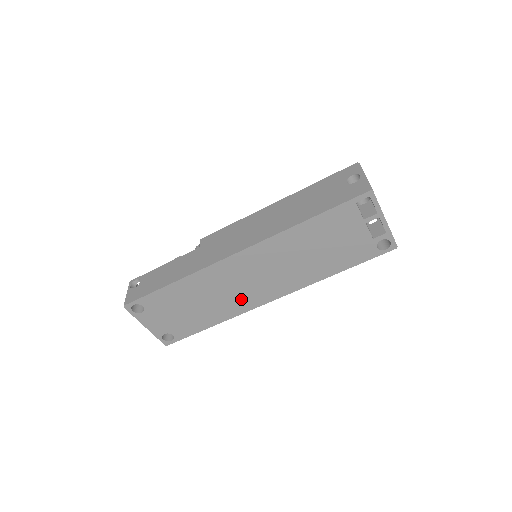
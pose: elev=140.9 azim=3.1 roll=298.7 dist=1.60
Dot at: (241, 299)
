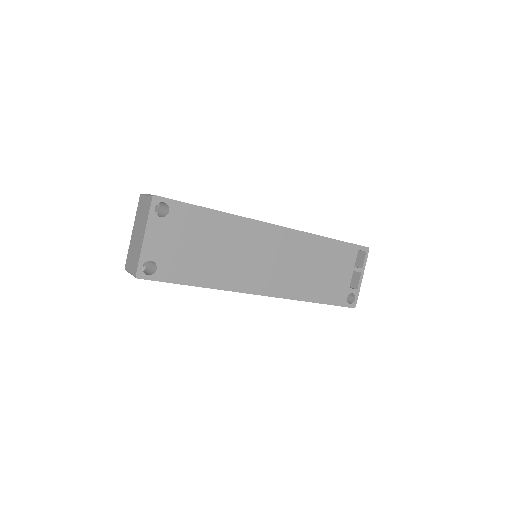
Dot at: (244, 274)
